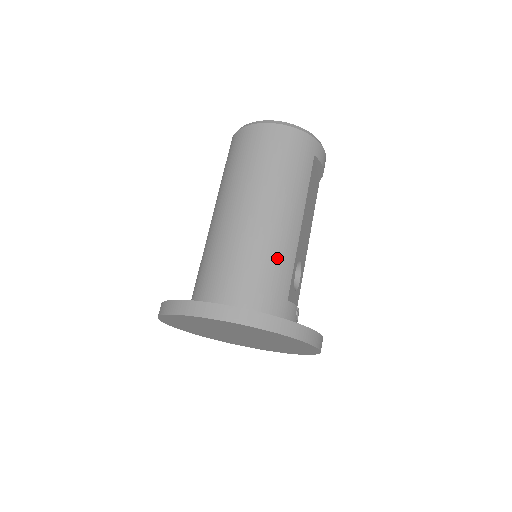
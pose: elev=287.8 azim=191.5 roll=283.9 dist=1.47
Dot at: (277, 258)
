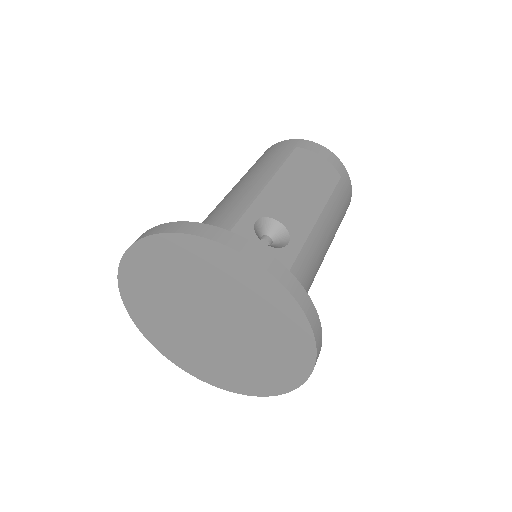
Dot at: (222, 212)
